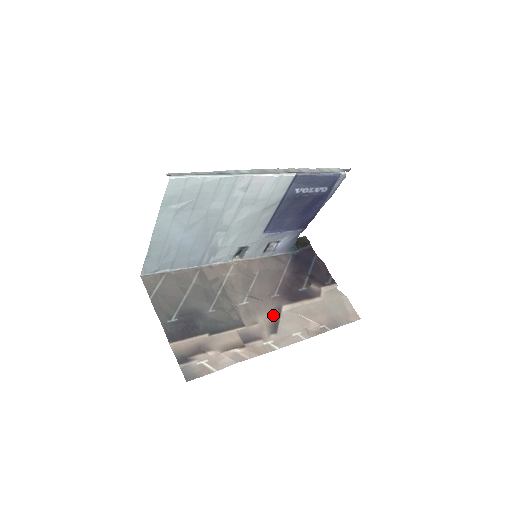
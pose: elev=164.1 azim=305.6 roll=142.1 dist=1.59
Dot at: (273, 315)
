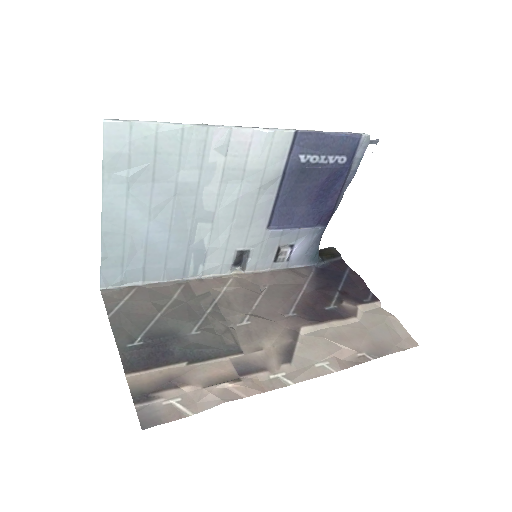
Dot at: (286, 339)
